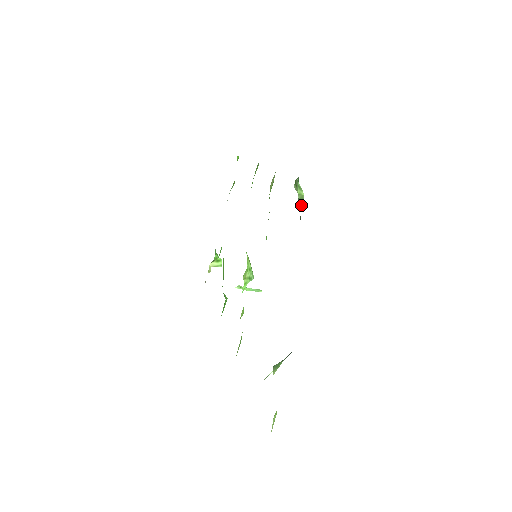
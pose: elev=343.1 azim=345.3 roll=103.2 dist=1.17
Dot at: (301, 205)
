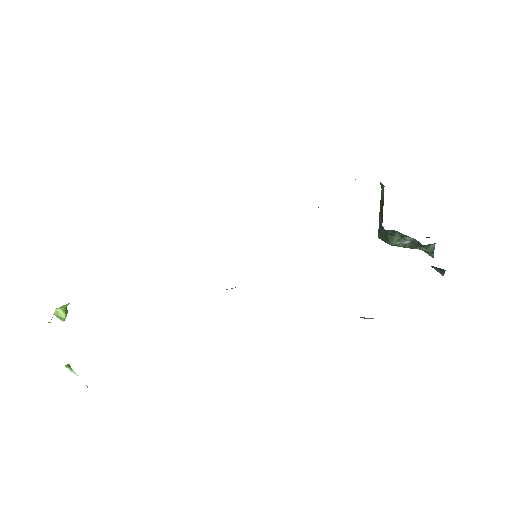
Dot at: occluded
